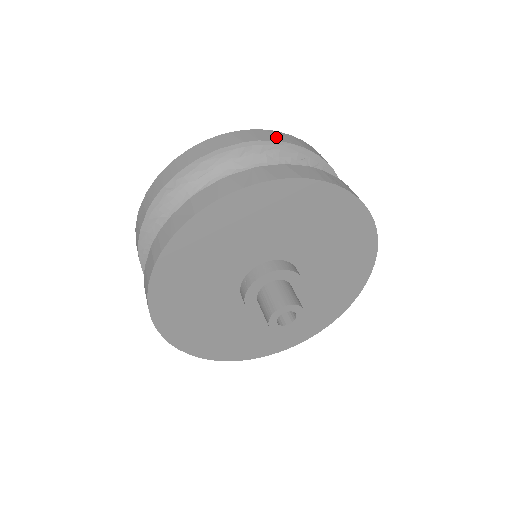
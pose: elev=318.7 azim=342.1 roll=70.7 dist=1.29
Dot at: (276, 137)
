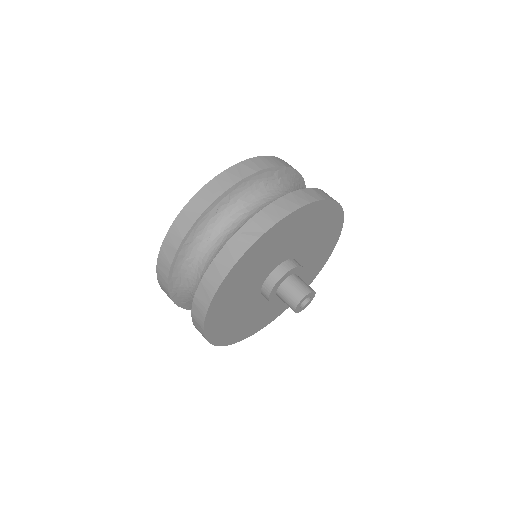
Dot at: (188, 220)
